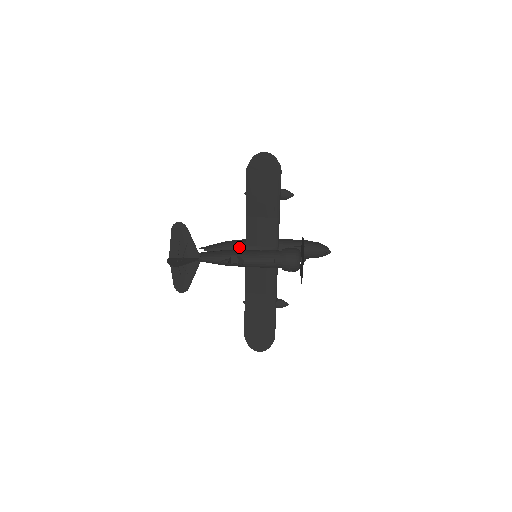
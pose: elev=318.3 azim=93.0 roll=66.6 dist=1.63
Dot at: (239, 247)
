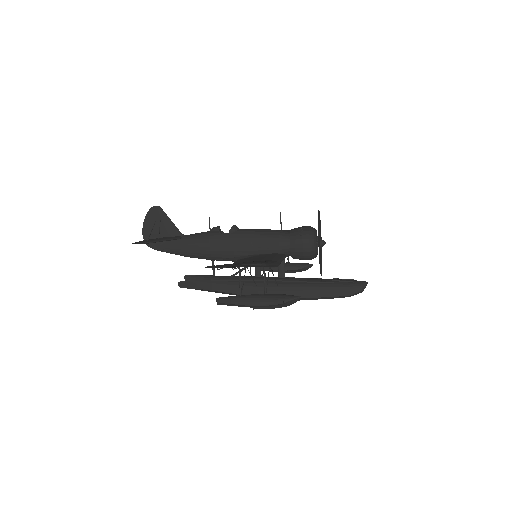
Dot at: occluded
